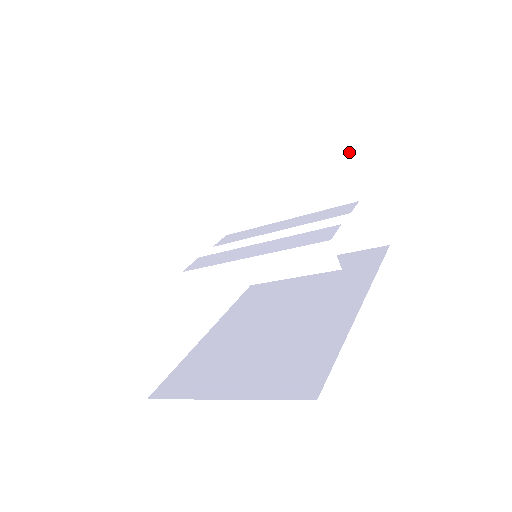
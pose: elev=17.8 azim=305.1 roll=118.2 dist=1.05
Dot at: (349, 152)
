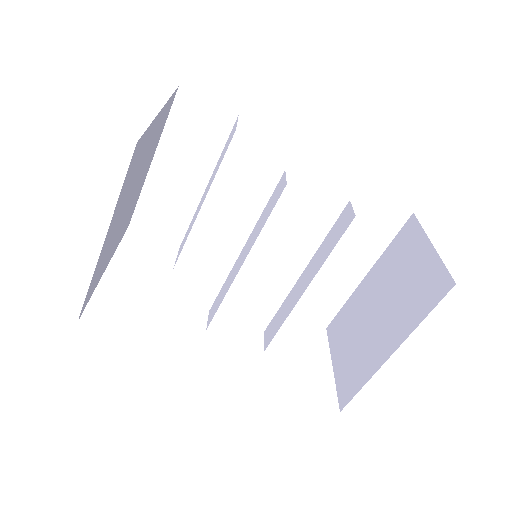
Dot at: (408, 222)
